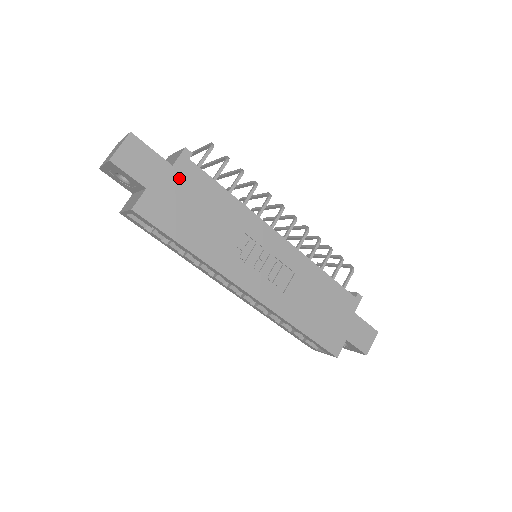
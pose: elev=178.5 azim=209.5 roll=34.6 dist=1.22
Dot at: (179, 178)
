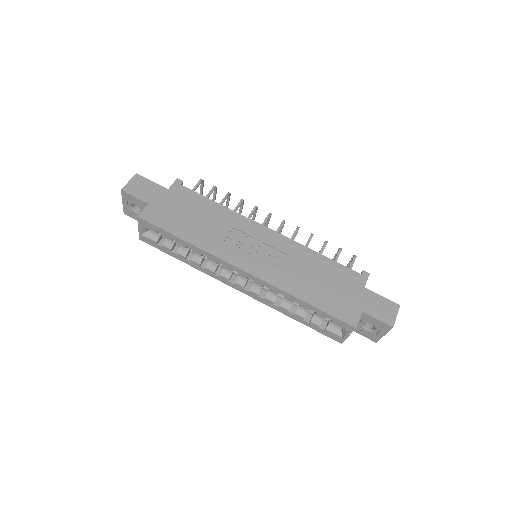
Dot at: (174, 196)
